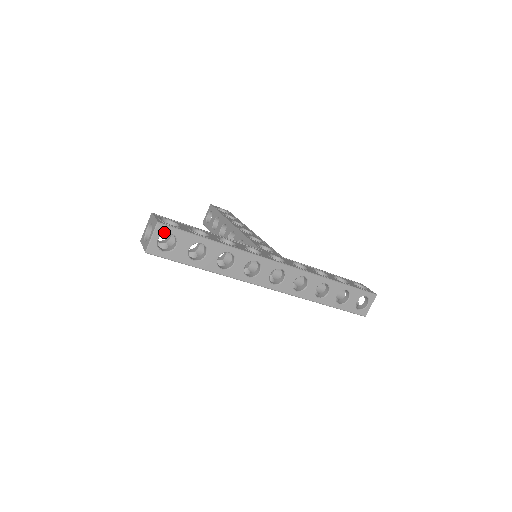
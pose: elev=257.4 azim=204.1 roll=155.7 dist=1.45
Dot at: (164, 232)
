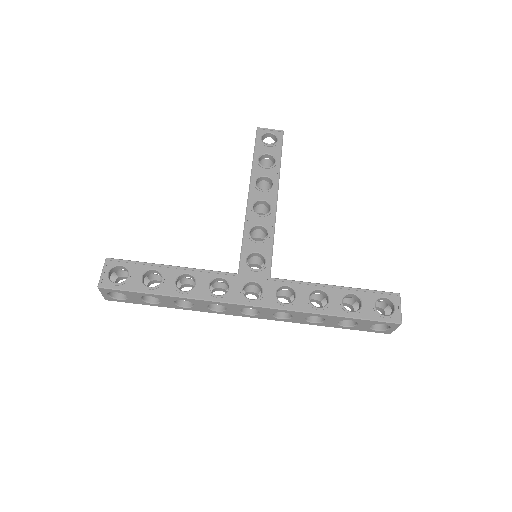
Dot at: (109, 291)
